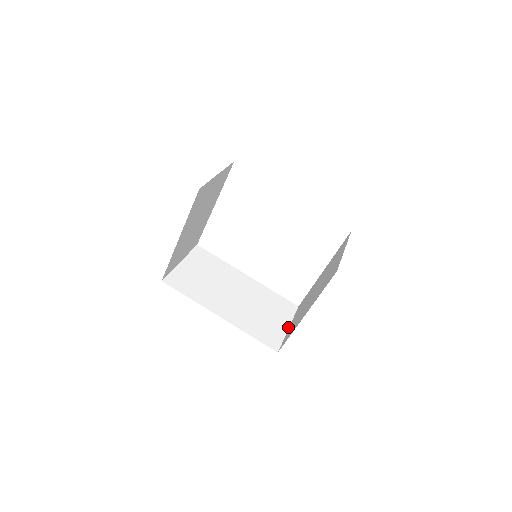
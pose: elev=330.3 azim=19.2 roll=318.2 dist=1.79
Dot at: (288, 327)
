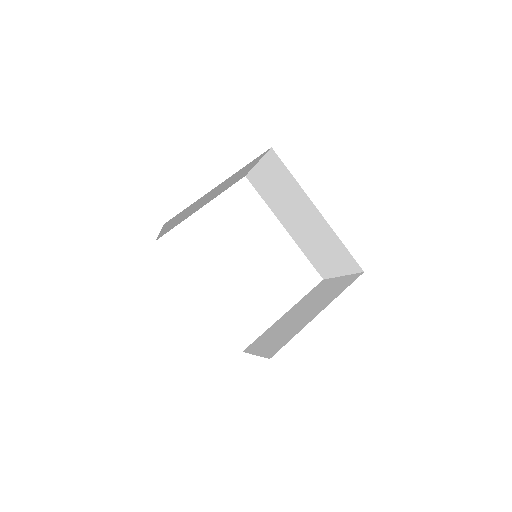
Dot at: (254, 354)
